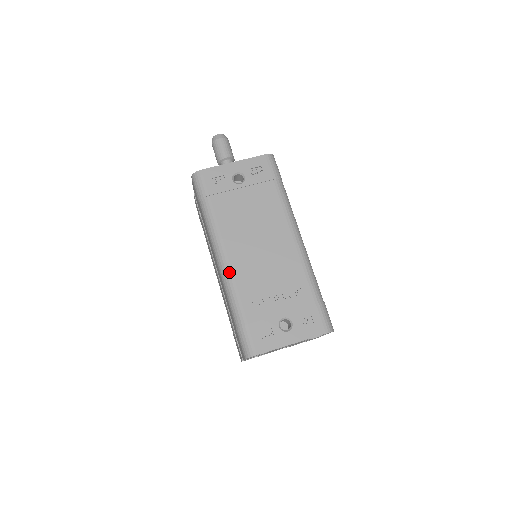
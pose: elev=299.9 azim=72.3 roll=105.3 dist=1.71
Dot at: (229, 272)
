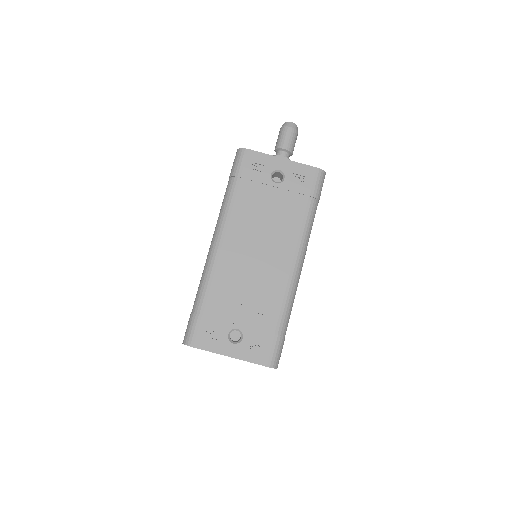
Dot at: (215, 258)
